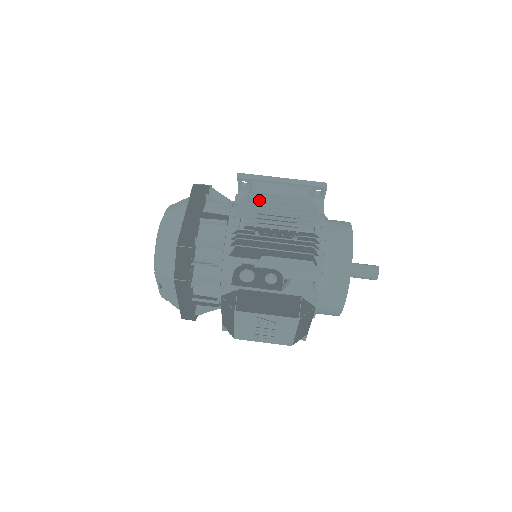
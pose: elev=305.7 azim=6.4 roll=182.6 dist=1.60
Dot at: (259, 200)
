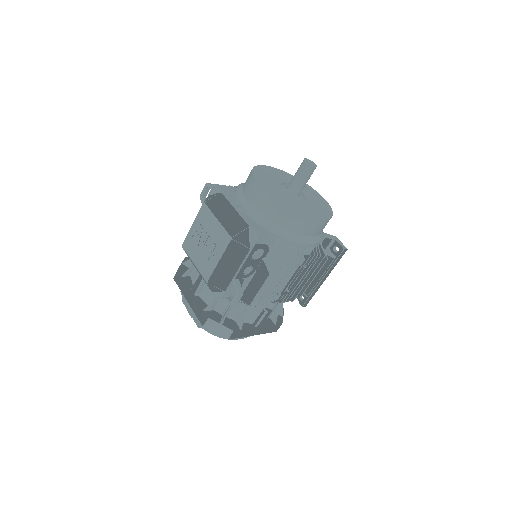
Dot at: occluded
